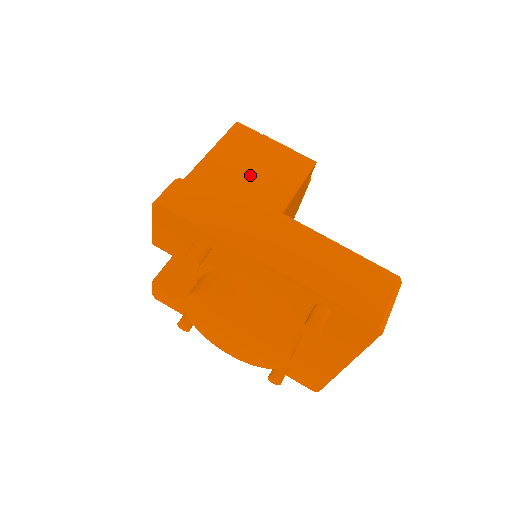
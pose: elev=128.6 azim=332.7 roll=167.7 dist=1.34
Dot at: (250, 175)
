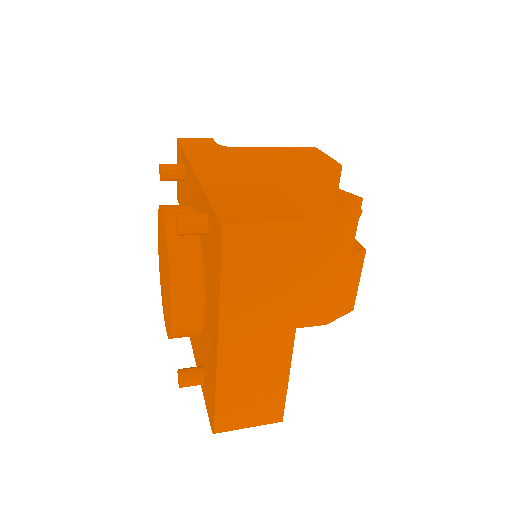
Dot at: (267, 151)
